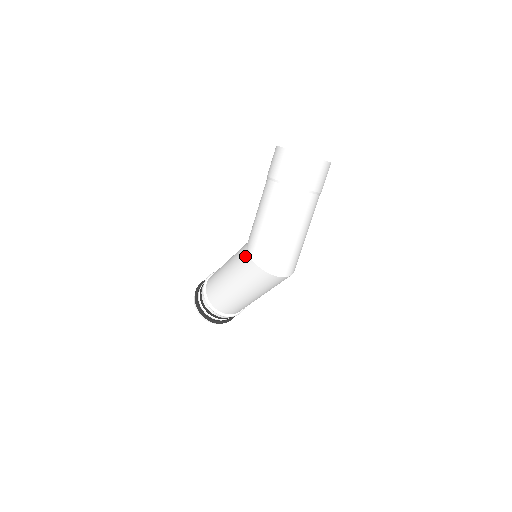
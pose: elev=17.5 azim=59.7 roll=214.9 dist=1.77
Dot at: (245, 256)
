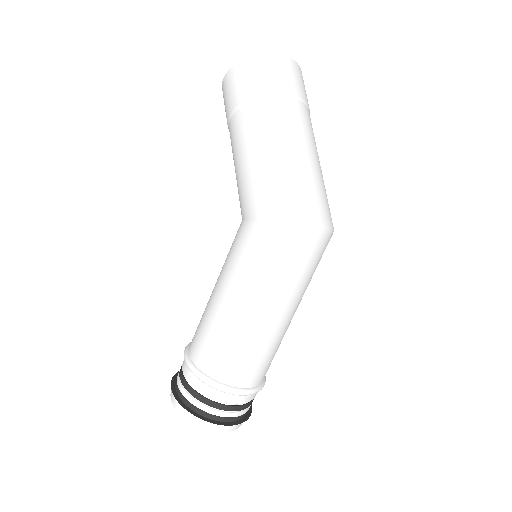
Dot at: (253, 227)
